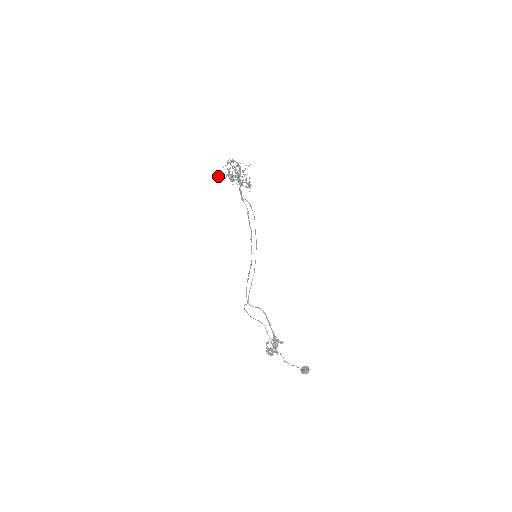
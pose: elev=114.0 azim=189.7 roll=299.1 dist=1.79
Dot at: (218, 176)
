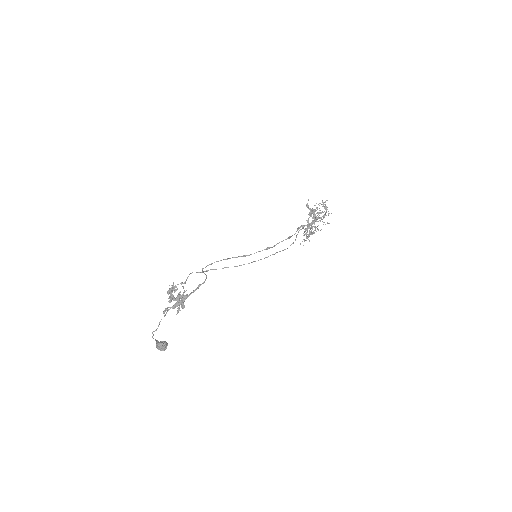
Dot at: (308, 199)
